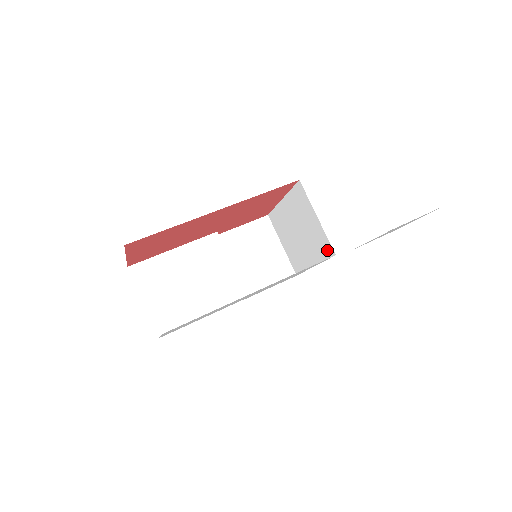
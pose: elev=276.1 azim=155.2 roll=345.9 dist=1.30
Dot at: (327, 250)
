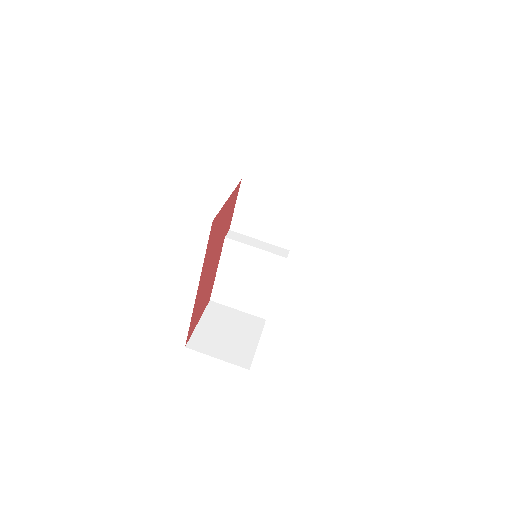
Dot at: occluded
